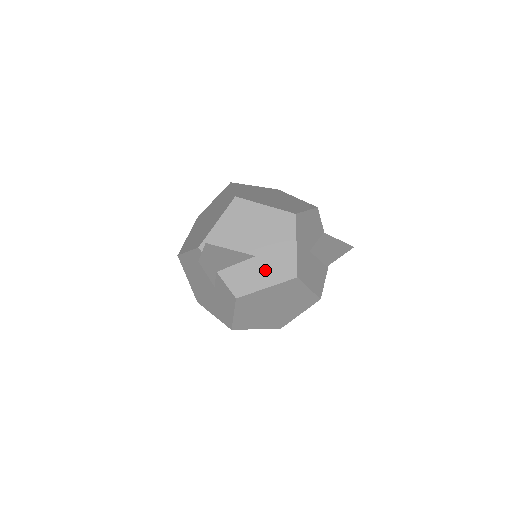
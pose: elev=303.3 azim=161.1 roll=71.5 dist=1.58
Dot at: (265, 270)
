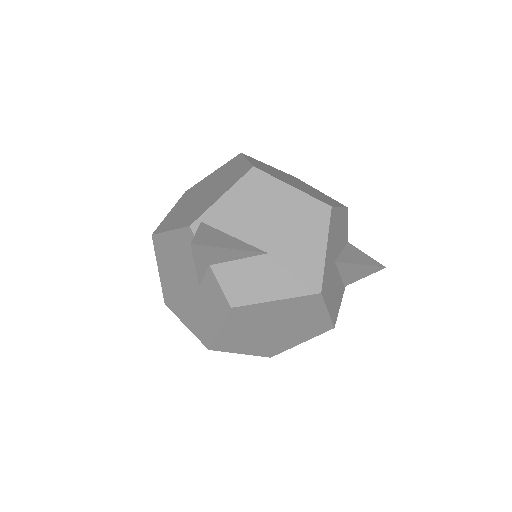
Dot at: (278, 275)
